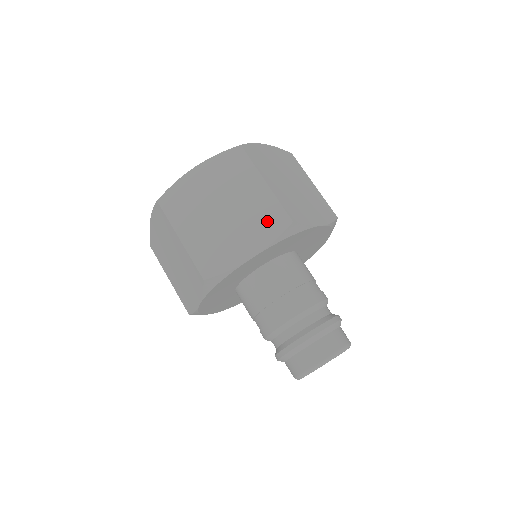
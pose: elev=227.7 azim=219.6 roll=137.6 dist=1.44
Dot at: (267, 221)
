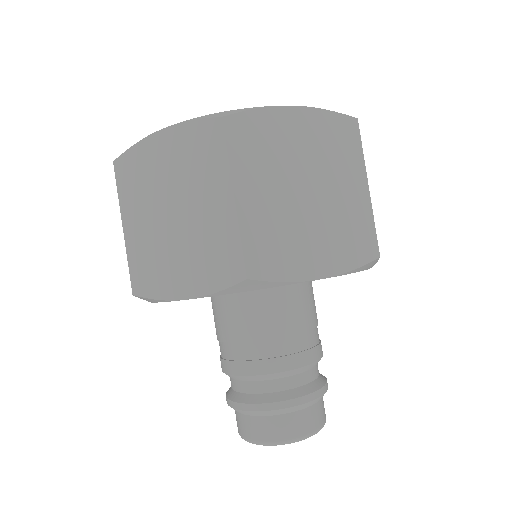
Dot at: (354, 239)
